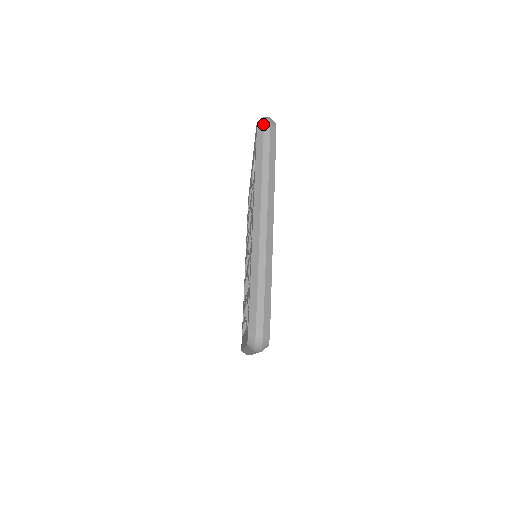
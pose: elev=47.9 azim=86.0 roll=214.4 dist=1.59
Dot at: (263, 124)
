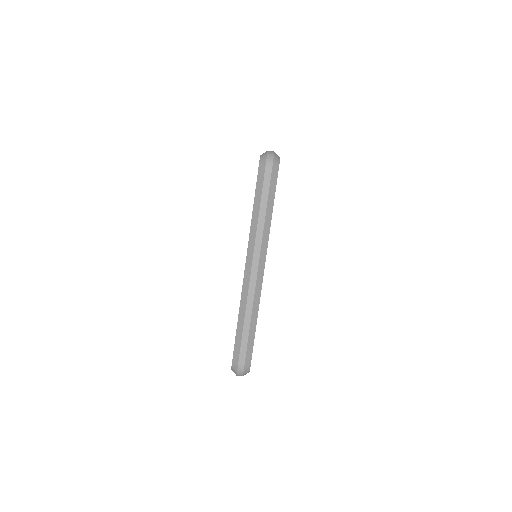
Dot at: occluded
